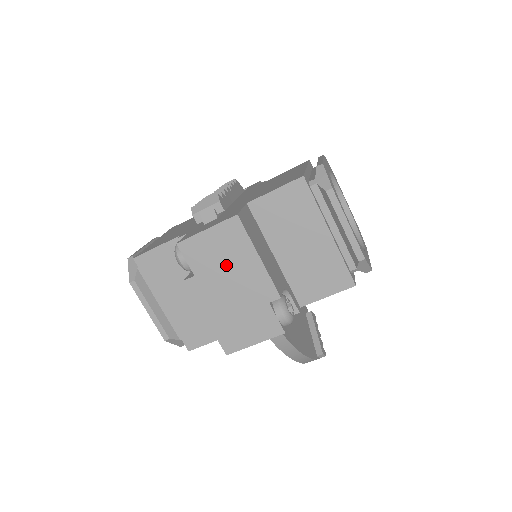
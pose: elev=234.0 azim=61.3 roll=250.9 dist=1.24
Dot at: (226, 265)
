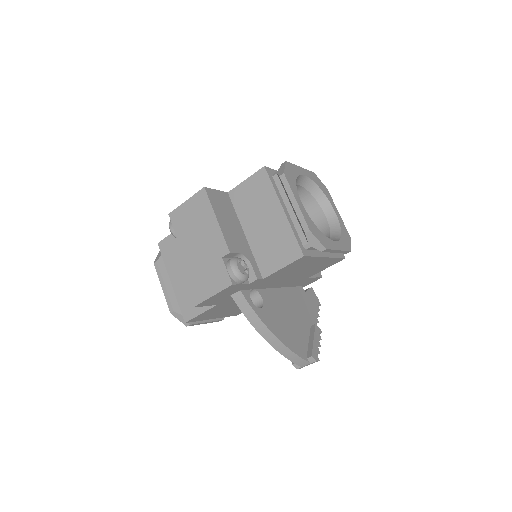
Dot at: (196, 228)
